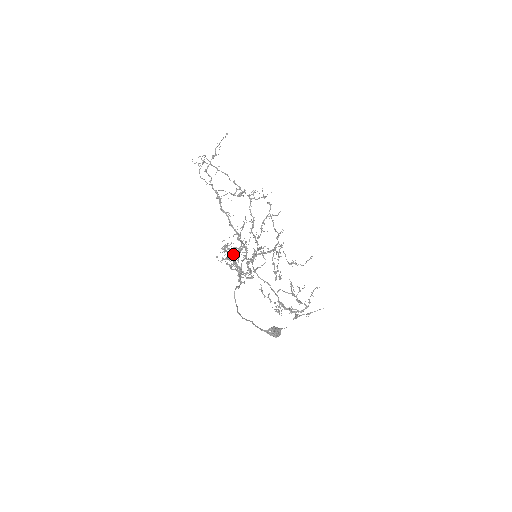
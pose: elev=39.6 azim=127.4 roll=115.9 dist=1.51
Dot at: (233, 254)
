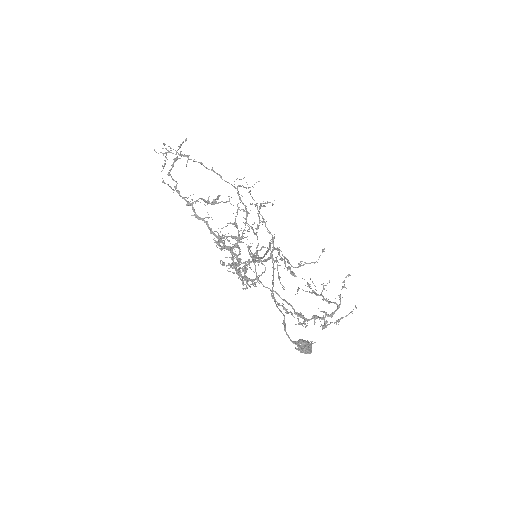
Dot at: (229, 250)
